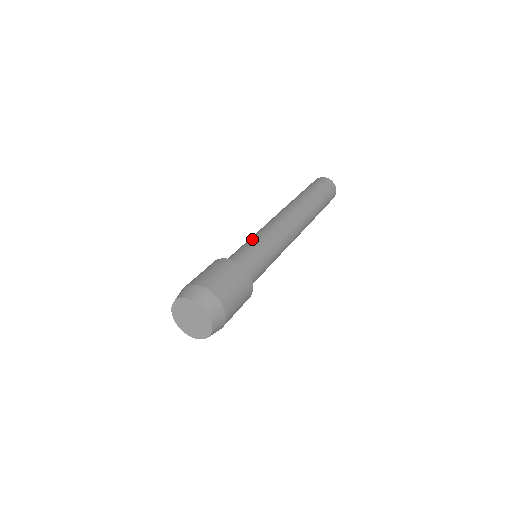
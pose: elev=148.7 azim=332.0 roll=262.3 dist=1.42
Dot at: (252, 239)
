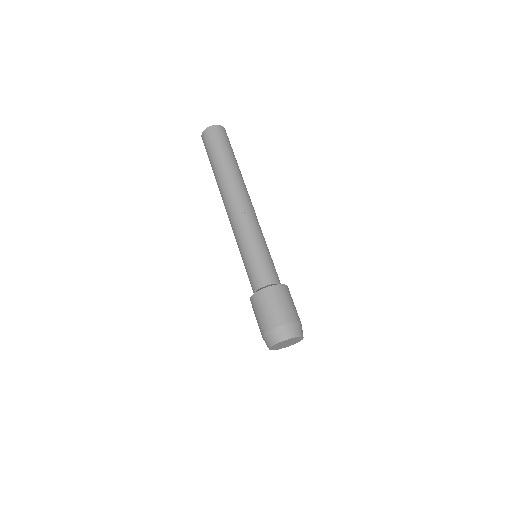
Dot at: (244, 253)
